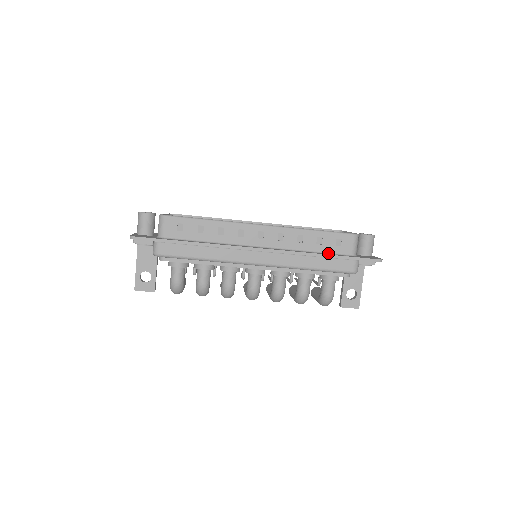
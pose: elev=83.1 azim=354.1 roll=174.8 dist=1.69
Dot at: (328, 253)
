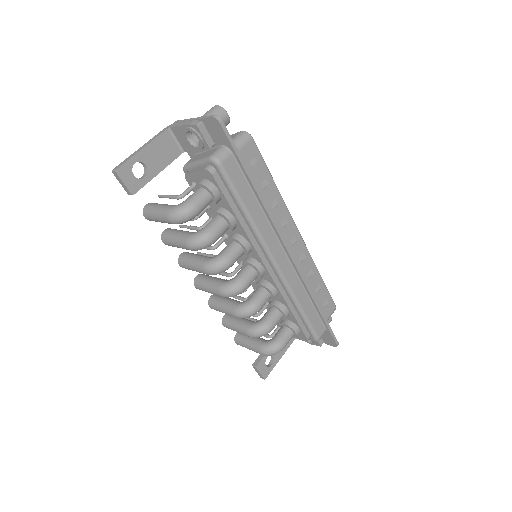
Dot at: occluded
